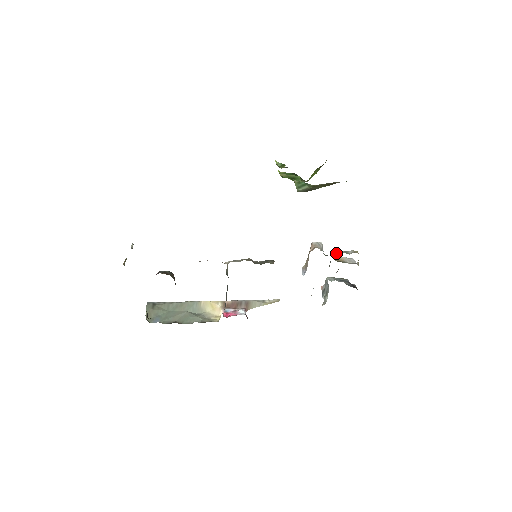
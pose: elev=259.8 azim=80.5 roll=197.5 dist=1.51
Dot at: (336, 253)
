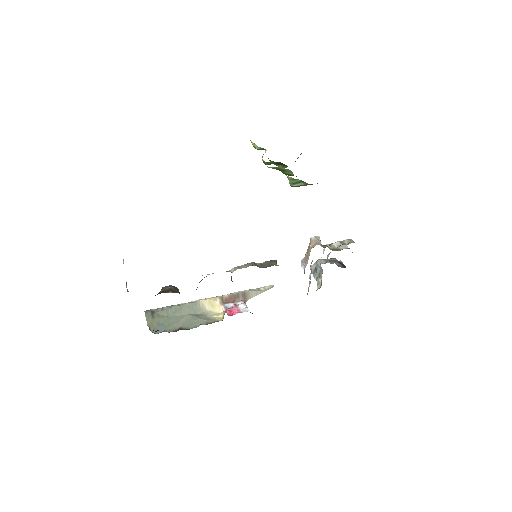
Dot at: (333, 245)
